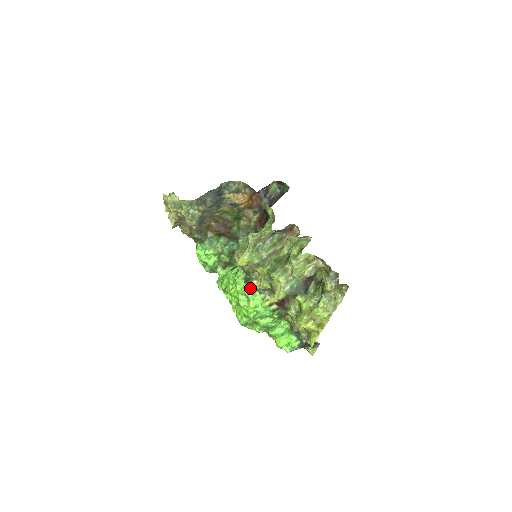
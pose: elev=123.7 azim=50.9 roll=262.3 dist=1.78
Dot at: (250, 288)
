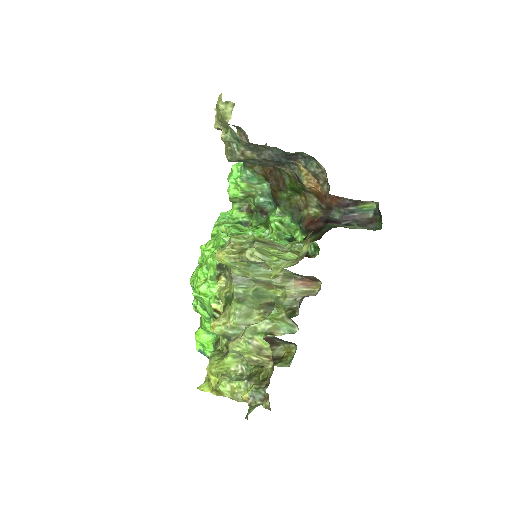
Dot at: (215, 276)
